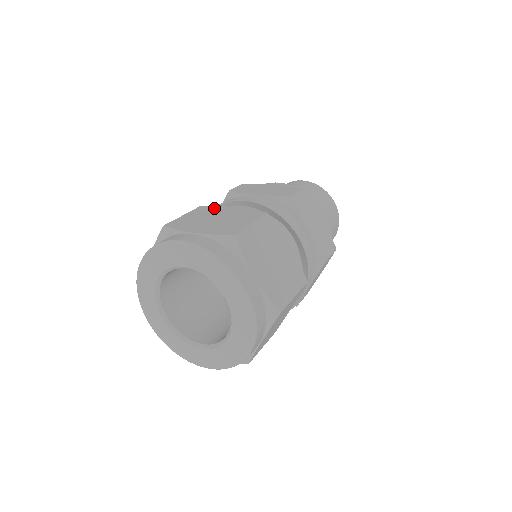
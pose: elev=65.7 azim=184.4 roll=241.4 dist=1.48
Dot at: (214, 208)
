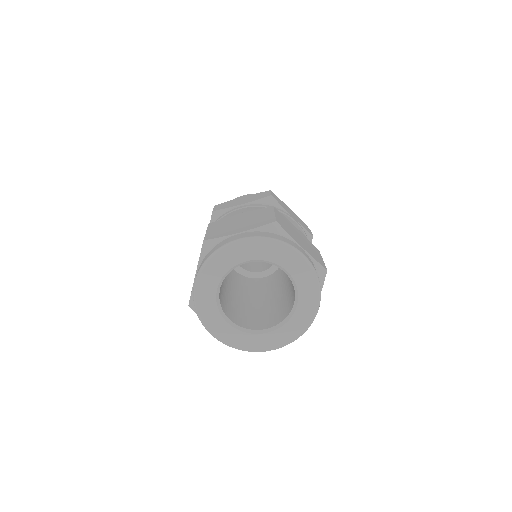
Dot at: (224, 220)
